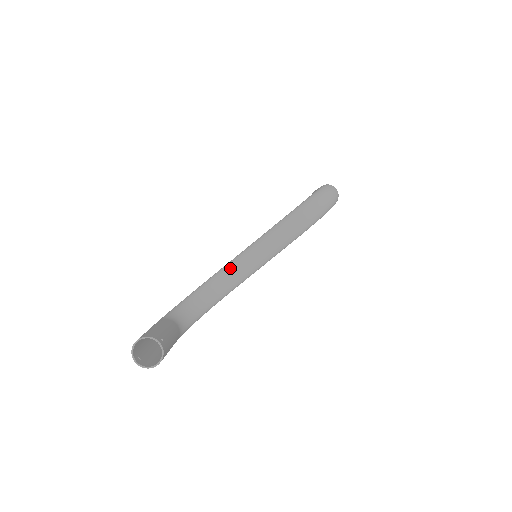
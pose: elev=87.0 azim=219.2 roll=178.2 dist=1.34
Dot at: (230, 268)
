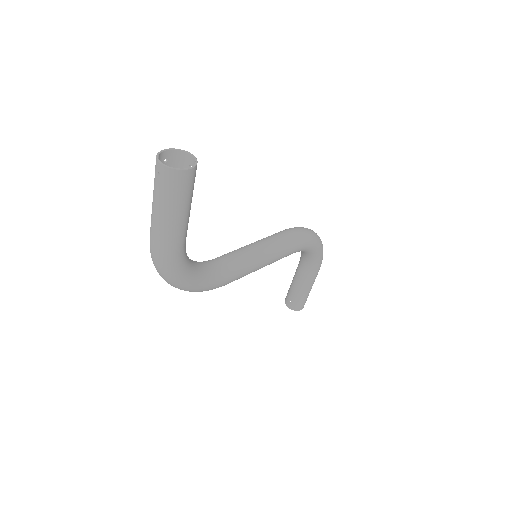
Dot at: (231, 252)
